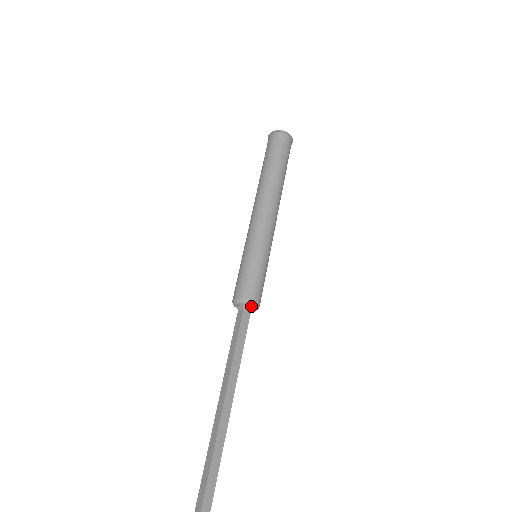
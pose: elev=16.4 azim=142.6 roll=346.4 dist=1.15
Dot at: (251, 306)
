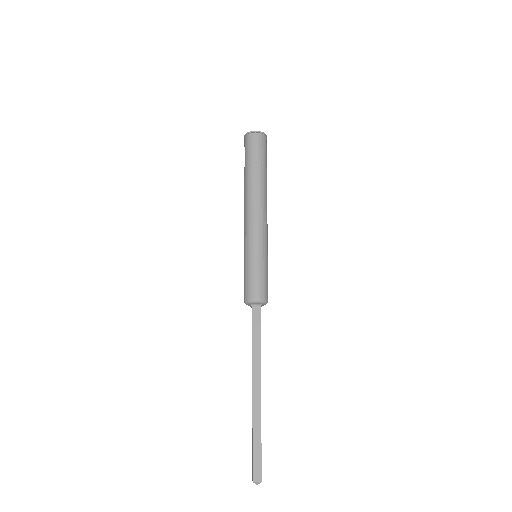
Dot at: (265, 304)
